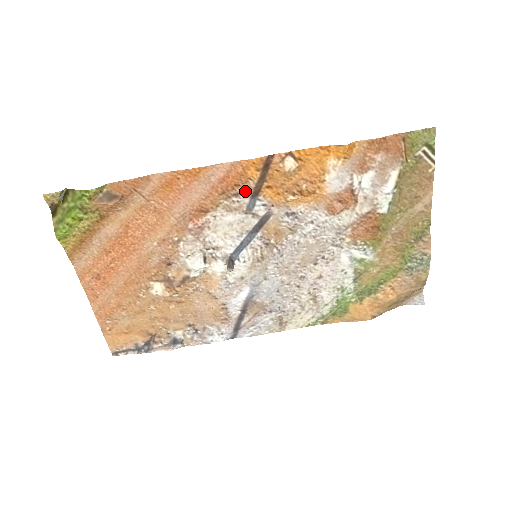
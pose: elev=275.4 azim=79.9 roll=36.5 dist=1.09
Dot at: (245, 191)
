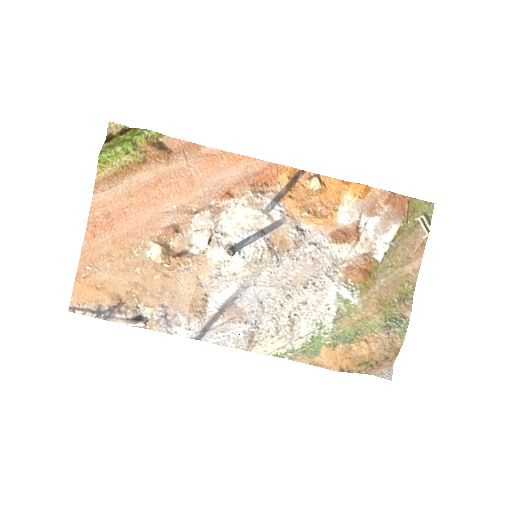
Dot at: (270, 192)
